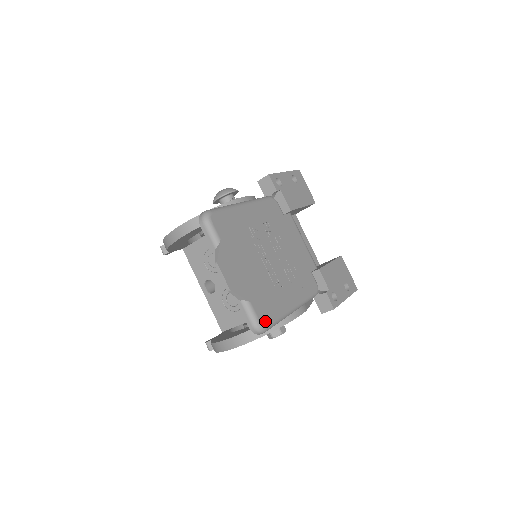
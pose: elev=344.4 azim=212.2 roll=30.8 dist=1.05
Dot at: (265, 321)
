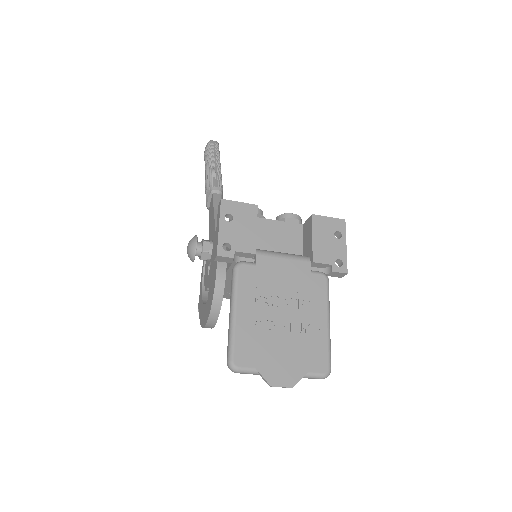
Dot at: (325, 367)
